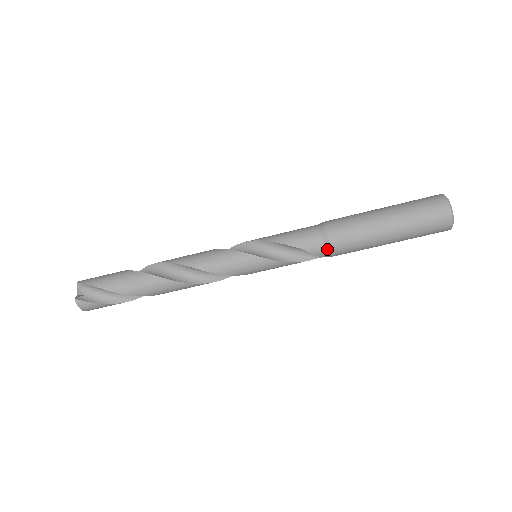
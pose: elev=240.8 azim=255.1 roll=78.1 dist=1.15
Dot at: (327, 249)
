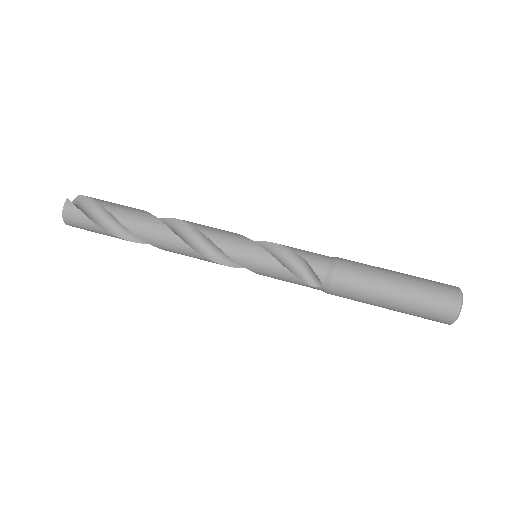
Dot at: (330, 272)
